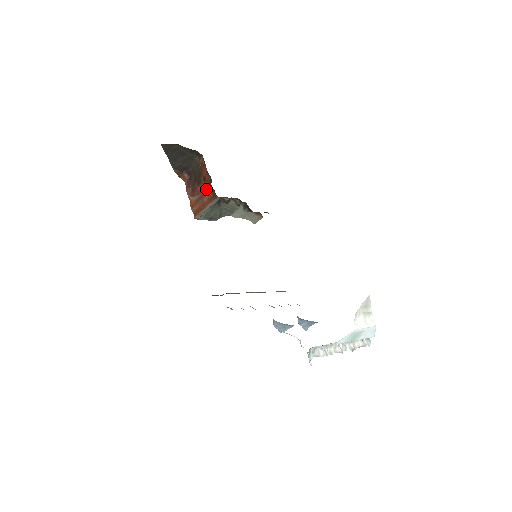
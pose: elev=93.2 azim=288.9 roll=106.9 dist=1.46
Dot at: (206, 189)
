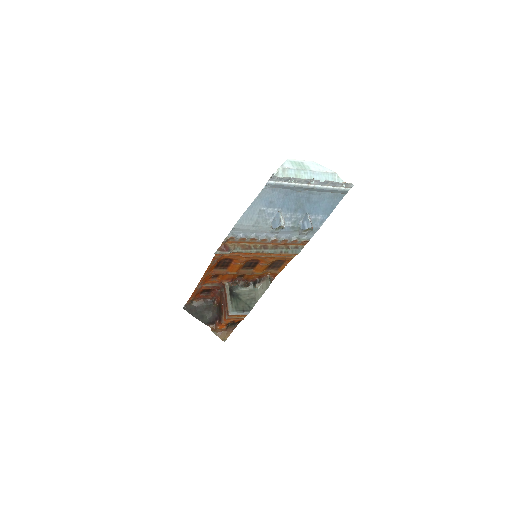
Dot at: (222, 297)
